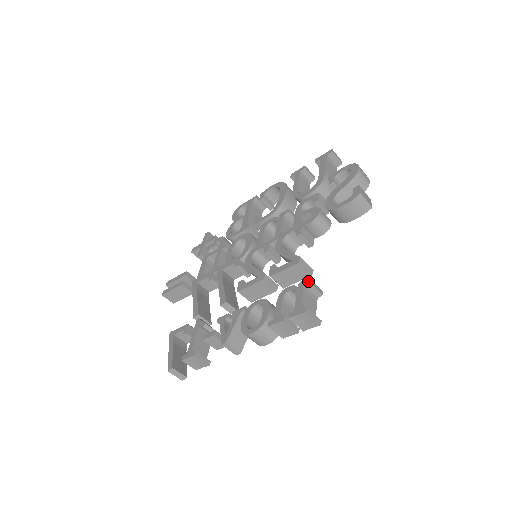
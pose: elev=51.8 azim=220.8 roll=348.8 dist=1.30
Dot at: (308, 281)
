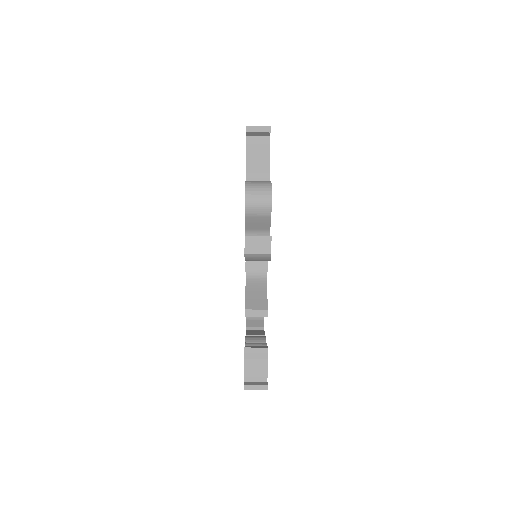
Dot at: (244, 352)
